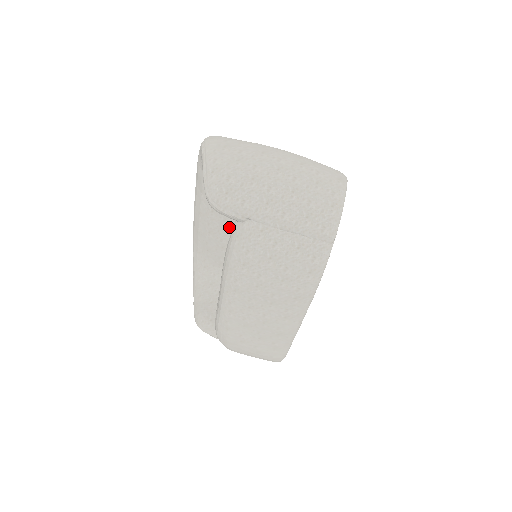
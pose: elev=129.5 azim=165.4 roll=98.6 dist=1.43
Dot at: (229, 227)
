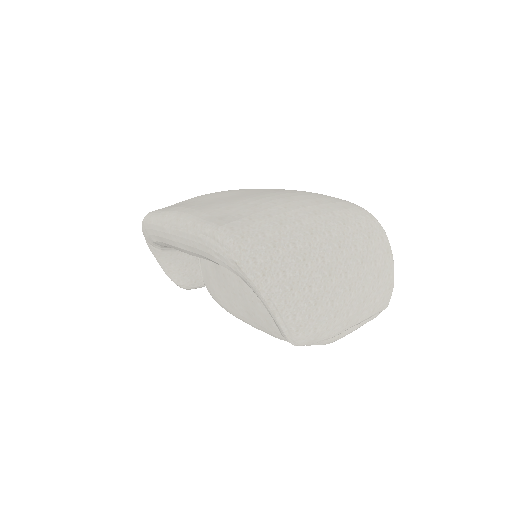
Dot at: occluded
